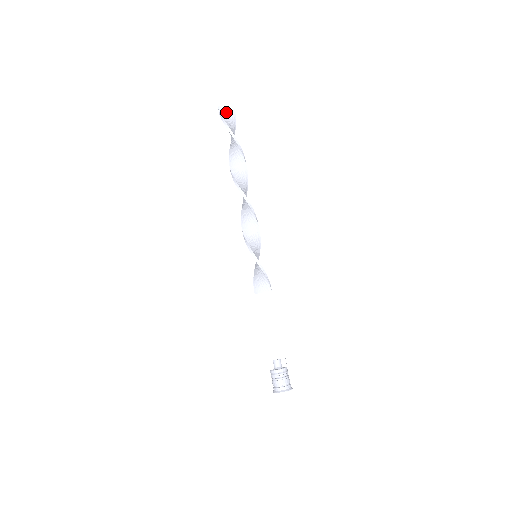
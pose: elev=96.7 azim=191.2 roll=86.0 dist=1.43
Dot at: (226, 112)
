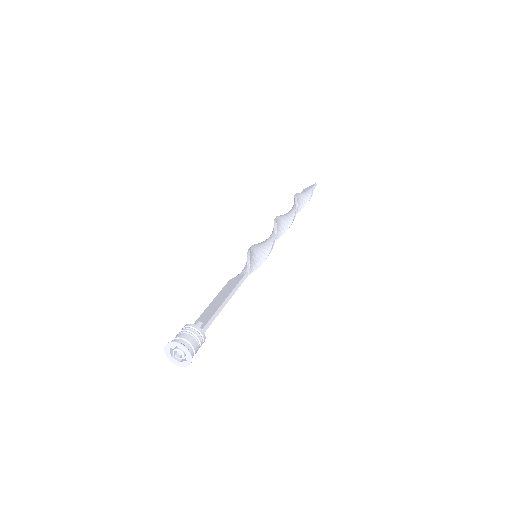
Dot at: (303, 193)
